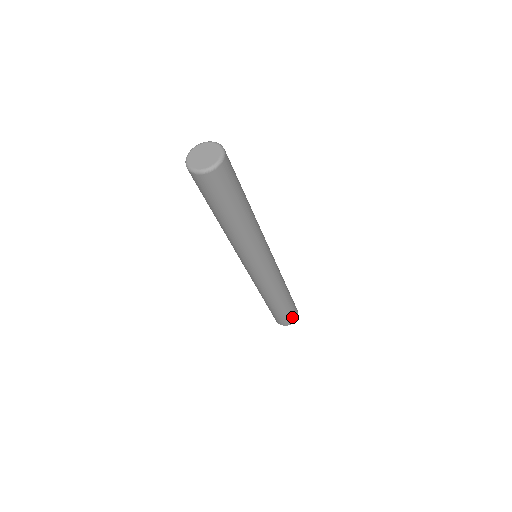
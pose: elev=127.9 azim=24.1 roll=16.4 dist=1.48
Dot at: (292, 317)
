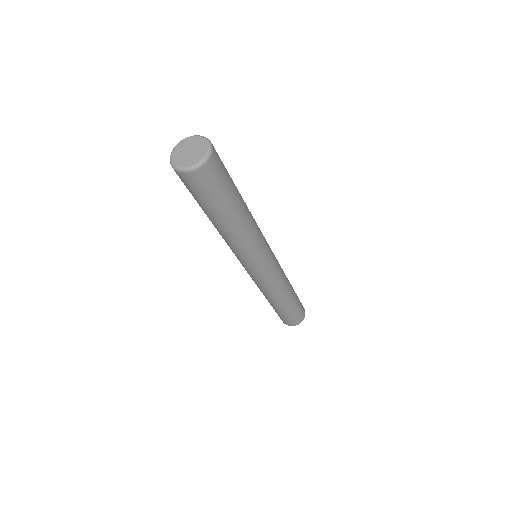
Dot at: (301, 313)
